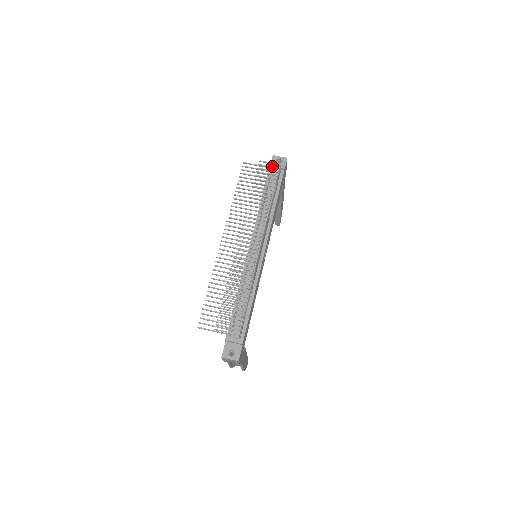
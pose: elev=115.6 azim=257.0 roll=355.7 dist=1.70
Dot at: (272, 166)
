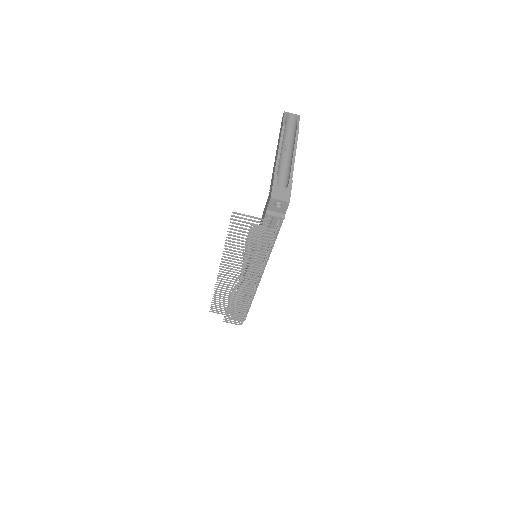
Dot at: (267, 232)
